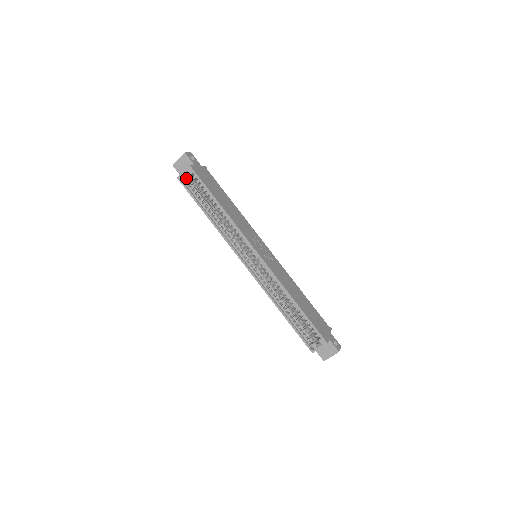
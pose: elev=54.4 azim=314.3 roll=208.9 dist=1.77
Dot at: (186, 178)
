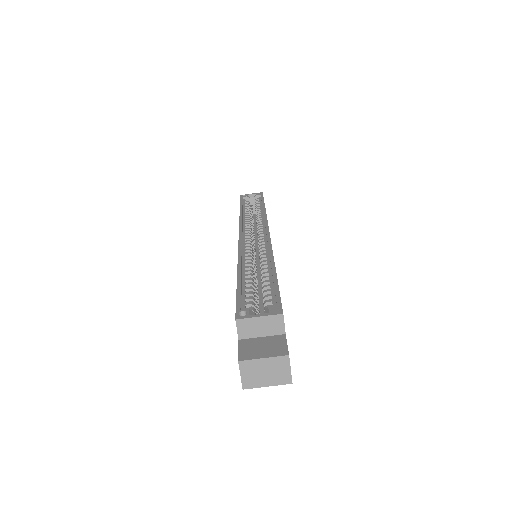
Dot at: (249, 197)
